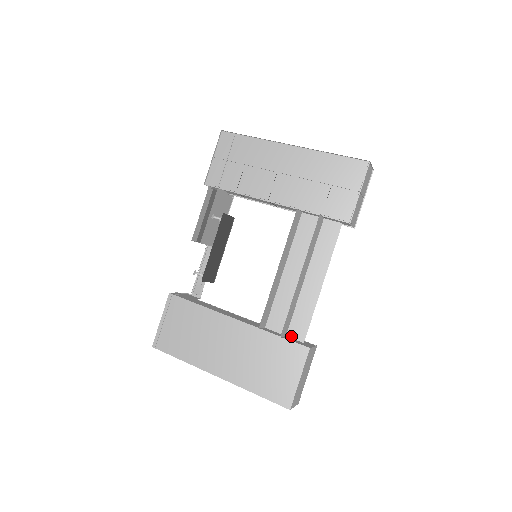
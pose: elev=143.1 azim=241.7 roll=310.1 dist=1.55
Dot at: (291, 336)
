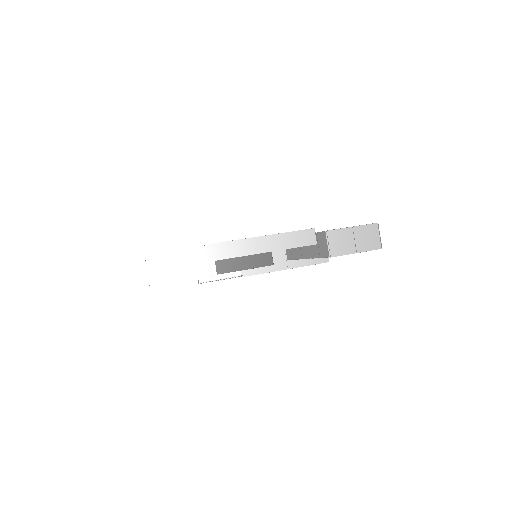
Dot at: occluded
